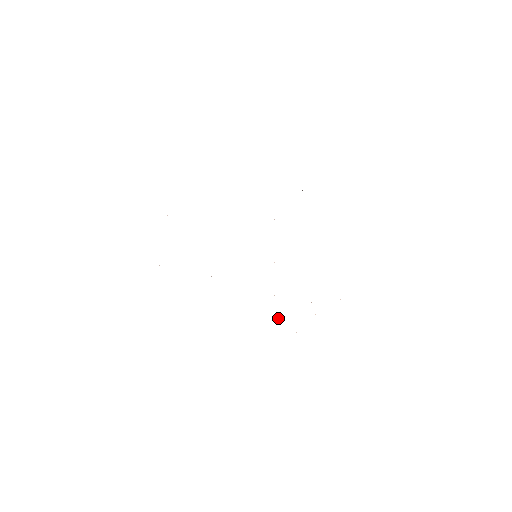
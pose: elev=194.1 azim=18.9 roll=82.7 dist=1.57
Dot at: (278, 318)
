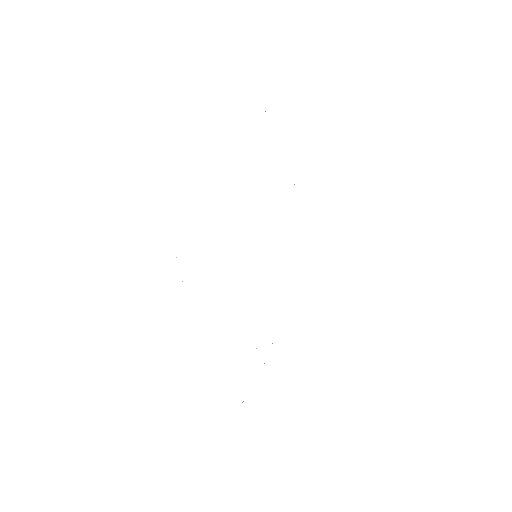
Dot at: occluded
